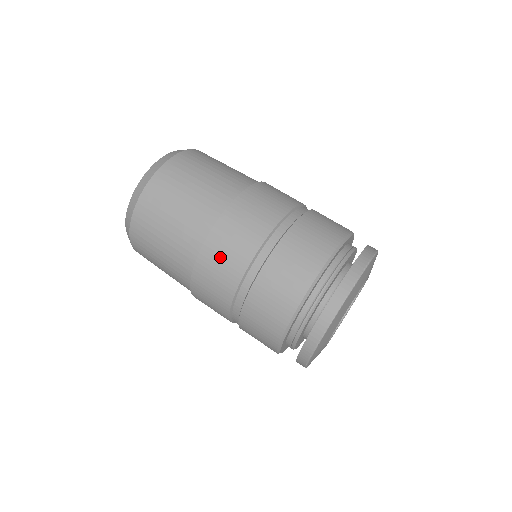
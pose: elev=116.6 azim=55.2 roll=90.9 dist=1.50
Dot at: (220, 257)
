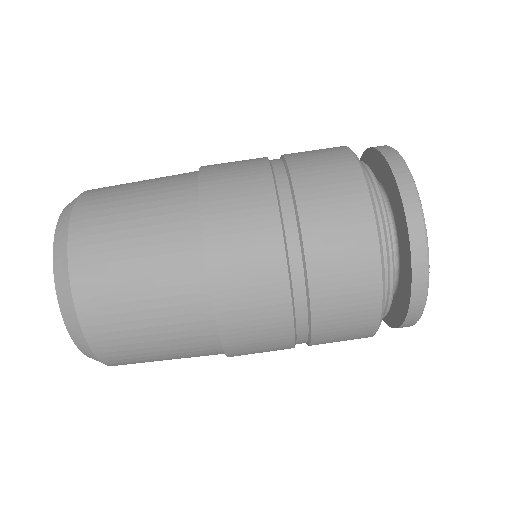
Dot at: (234, 221)
